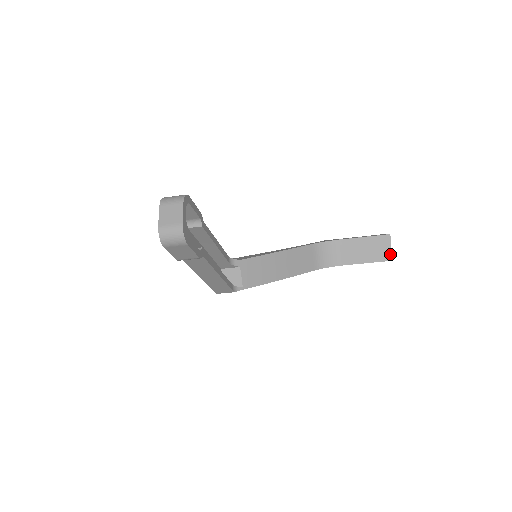
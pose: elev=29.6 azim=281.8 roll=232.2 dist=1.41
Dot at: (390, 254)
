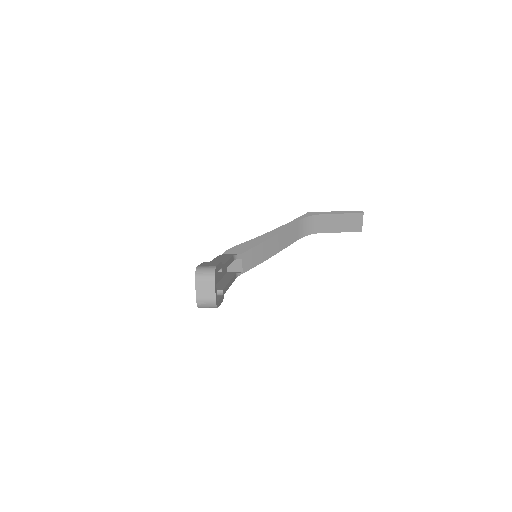
Dot at: (361, 227)
